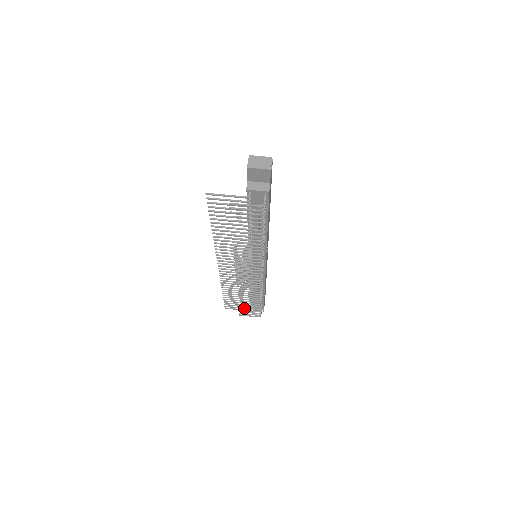
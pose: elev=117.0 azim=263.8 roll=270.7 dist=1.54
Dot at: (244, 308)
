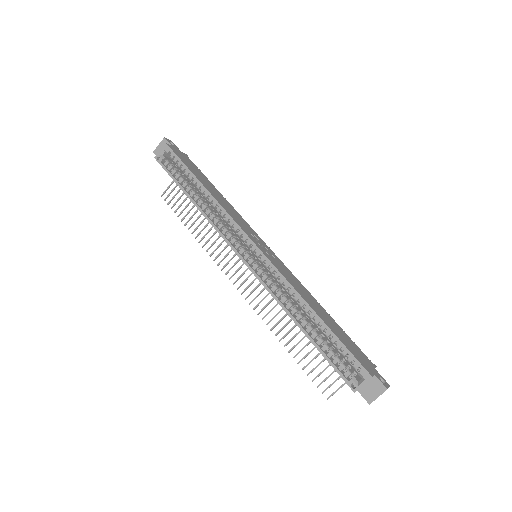
Dot at: occluded
